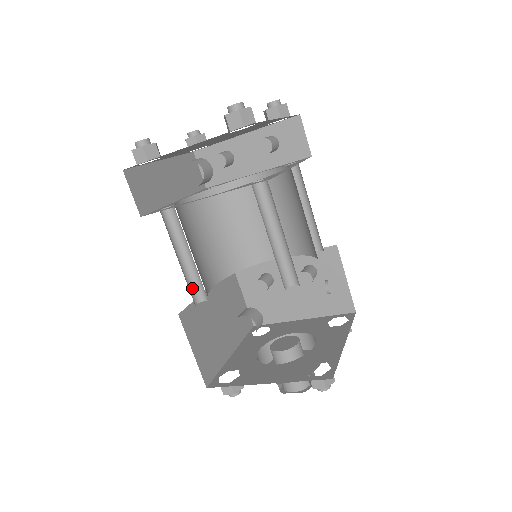
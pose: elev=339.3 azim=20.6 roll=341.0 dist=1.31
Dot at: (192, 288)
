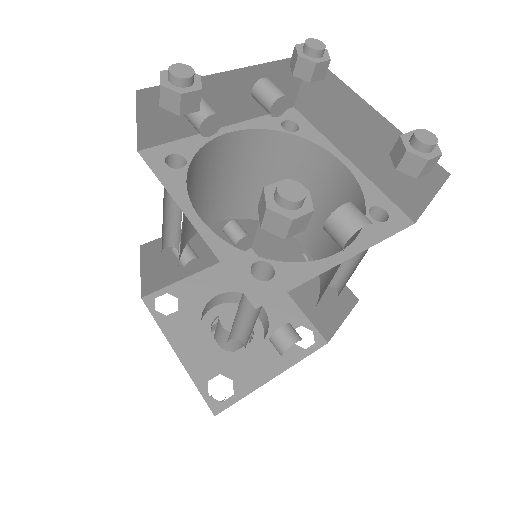
Dot at: occluded
